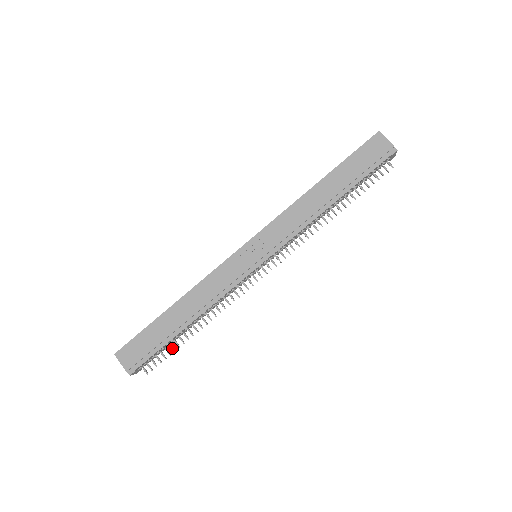
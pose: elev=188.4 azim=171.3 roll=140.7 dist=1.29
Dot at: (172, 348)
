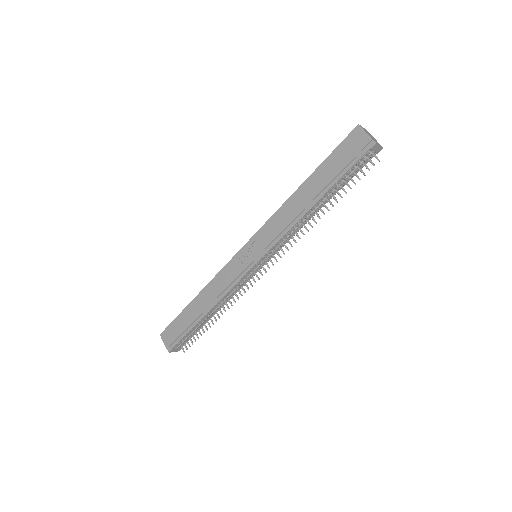
Dot at: (199, 333)
